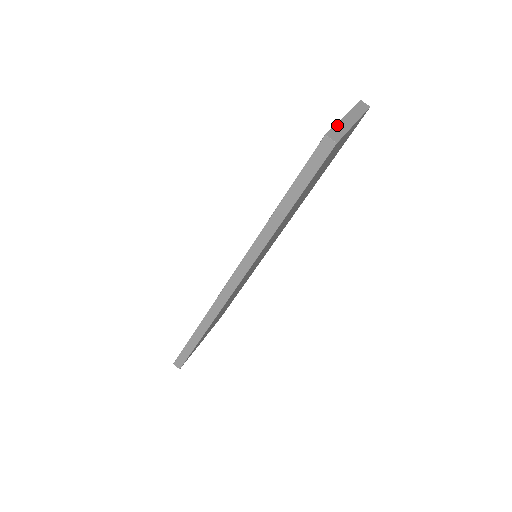
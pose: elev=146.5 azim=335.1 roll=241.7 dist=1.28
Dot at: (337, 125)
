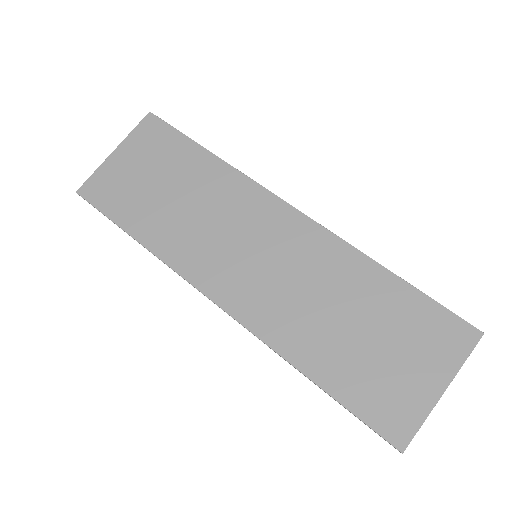
Dot at: occluded
